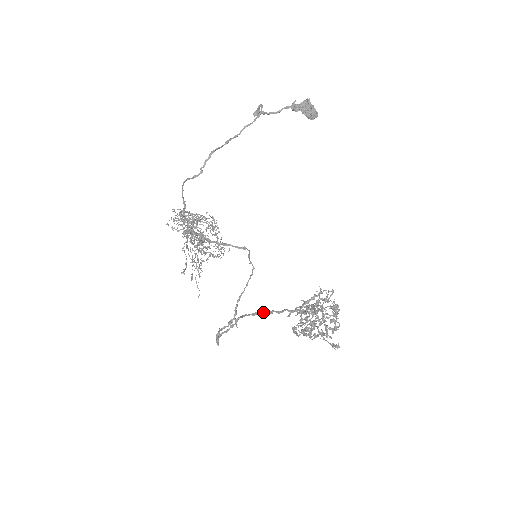
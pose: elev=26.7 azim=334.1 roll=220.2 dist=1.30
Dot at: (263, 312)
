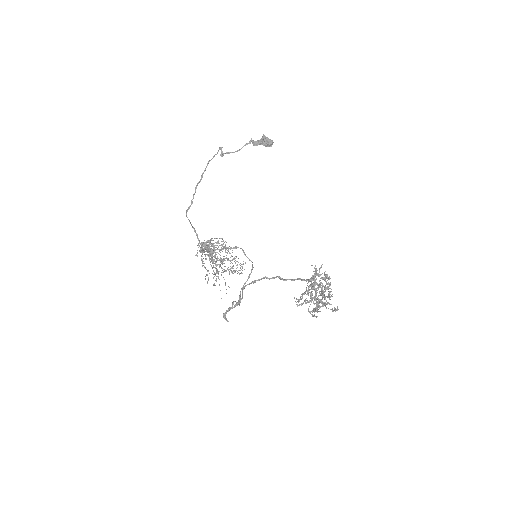
Dot at: (248, 284)
